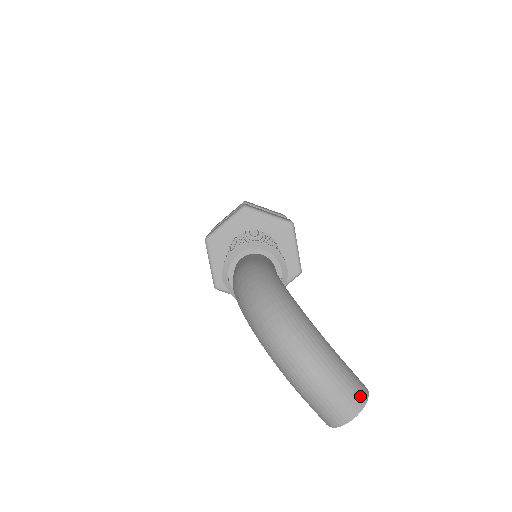
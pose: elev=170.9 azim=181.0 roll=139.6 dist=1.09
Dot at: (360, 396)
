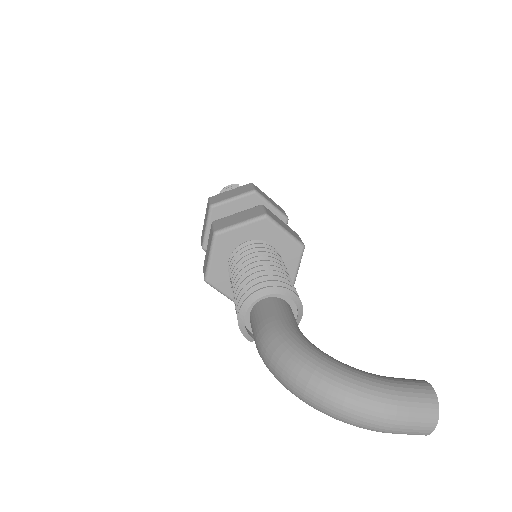
Dot at: (430, 406)
